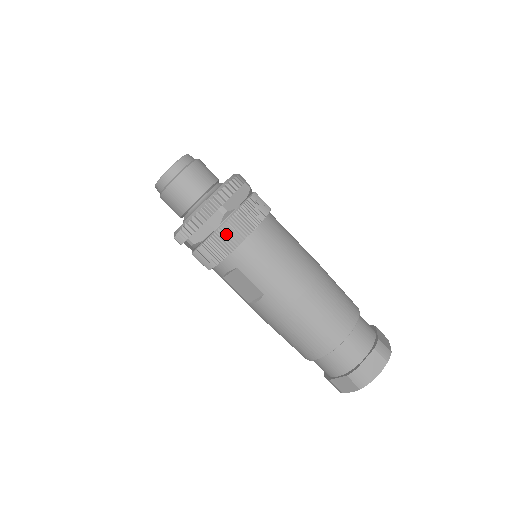
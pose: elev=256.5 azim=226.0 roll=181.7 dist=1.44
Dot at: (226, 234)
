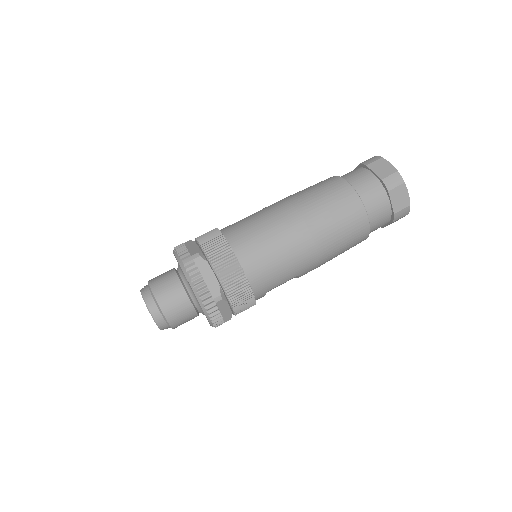
Dot at: (239, 300)
